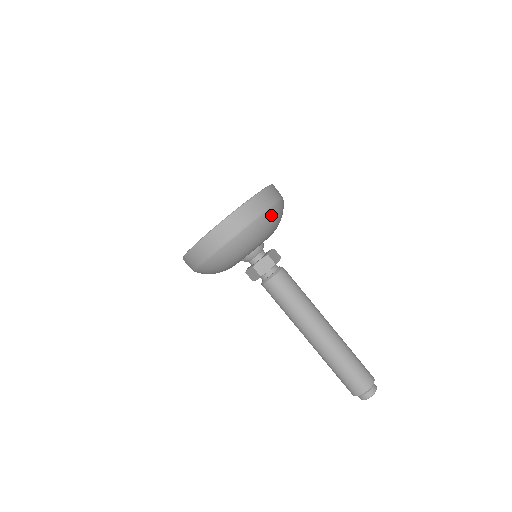
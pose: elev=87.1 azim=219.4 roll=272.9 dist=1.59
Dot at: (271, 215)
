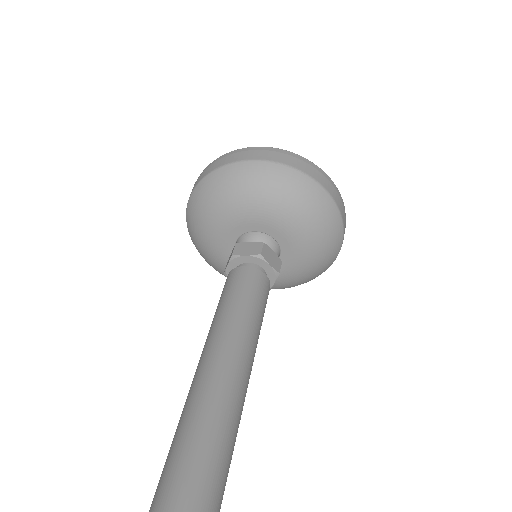
Dot at: (337, 244)
